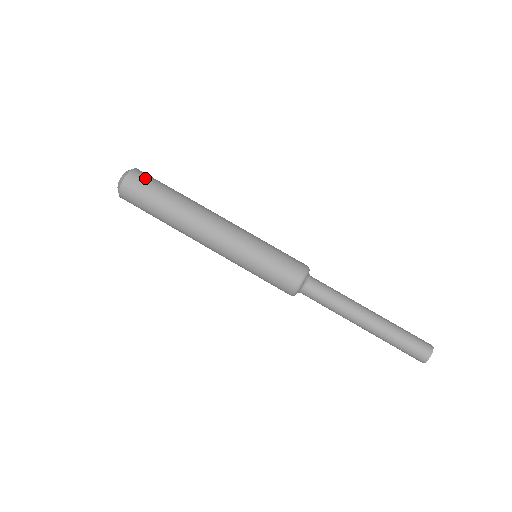
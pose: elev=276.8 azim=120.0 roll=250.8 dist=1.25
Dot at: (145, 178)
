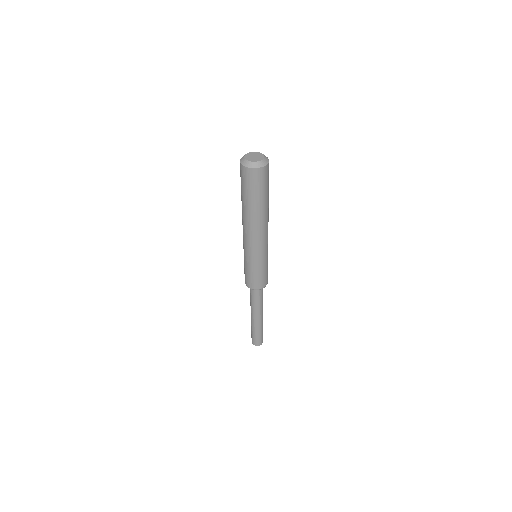
Dot at: occluded
